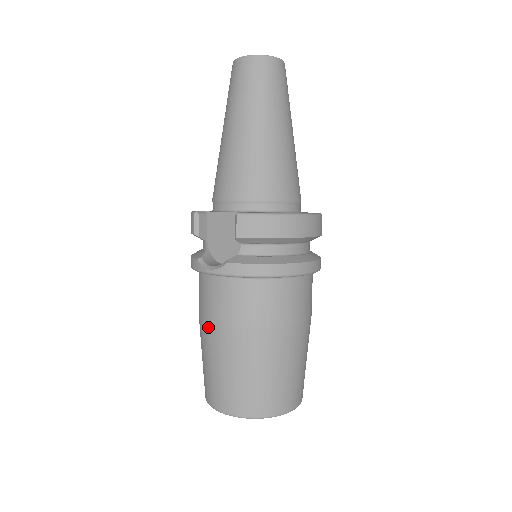
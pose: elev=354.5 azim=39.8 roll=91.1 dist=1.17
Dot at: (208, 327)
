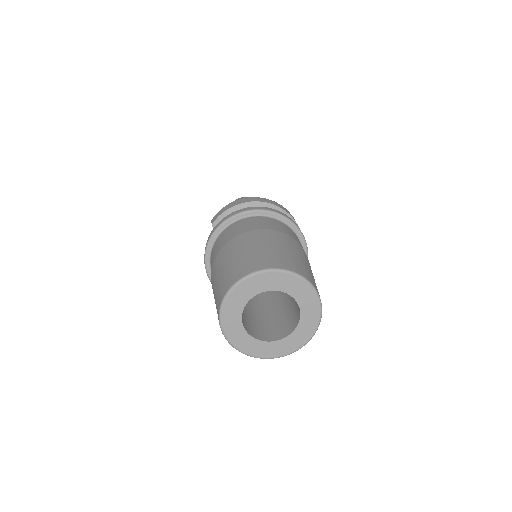
Dot at: (211, 282)
